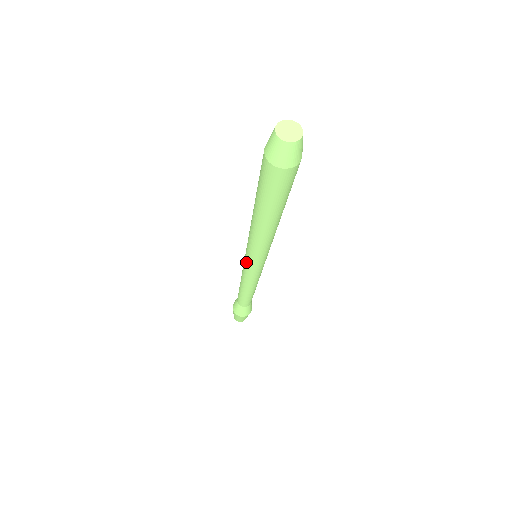
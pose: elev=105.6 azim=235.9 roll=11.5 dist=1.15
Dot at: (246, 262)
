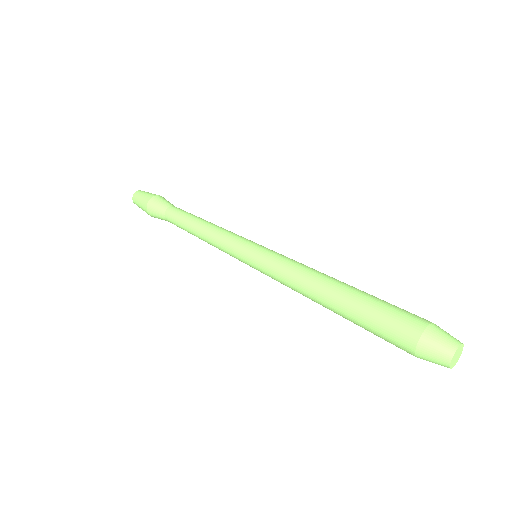
Dot at: (245, 252)
